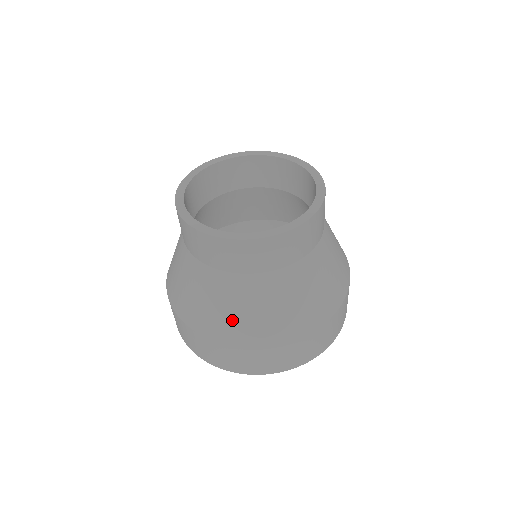
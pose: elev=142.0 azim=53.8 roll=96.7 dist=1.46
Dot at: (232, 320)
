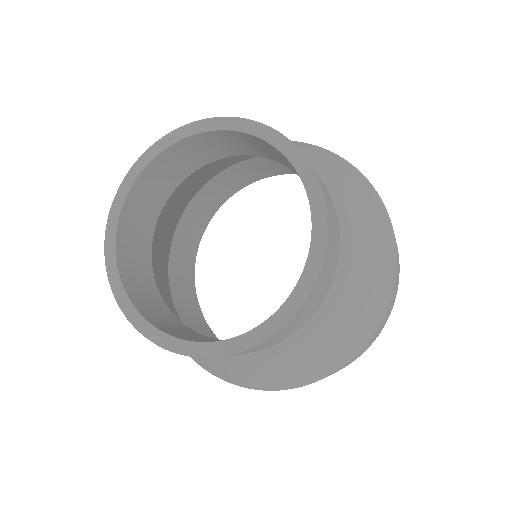
Dot at: (249, 379)
